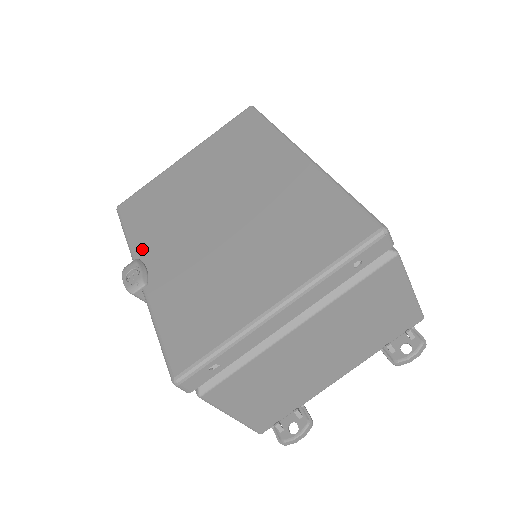
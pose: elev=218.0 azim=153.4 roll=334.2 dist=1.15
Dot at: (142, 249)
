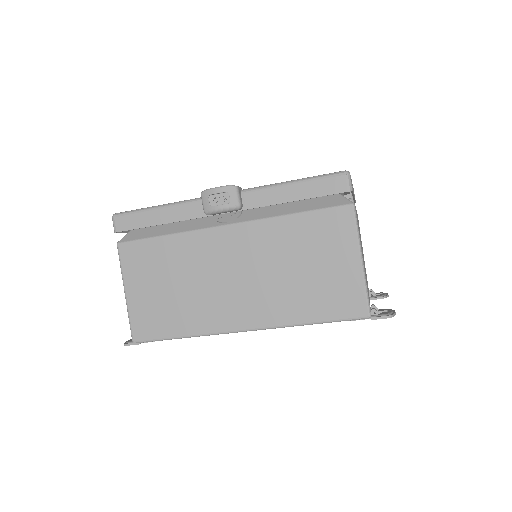
Dot at: occluded
